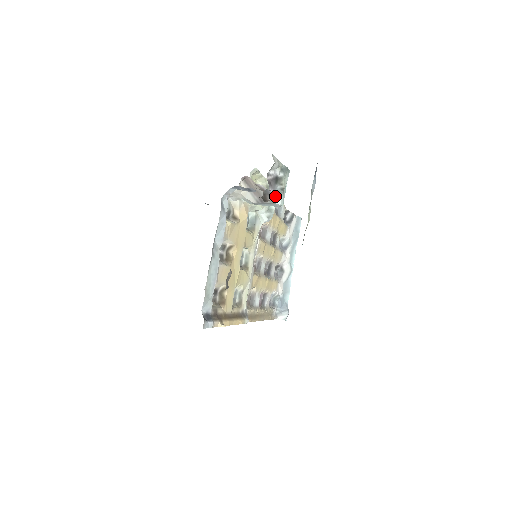
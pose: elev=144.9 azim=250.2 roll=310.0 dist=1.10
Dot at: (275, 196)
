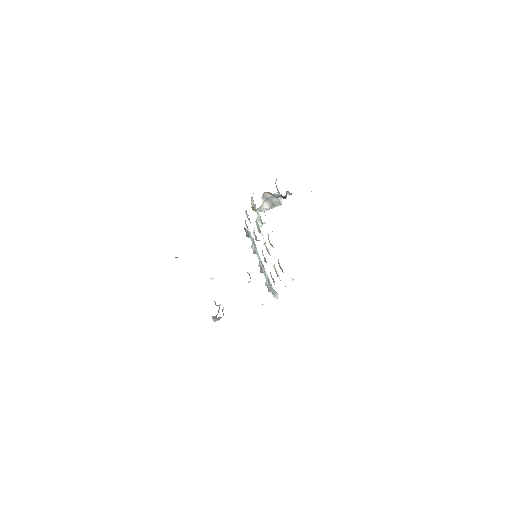
Dot at: (288, 194)
